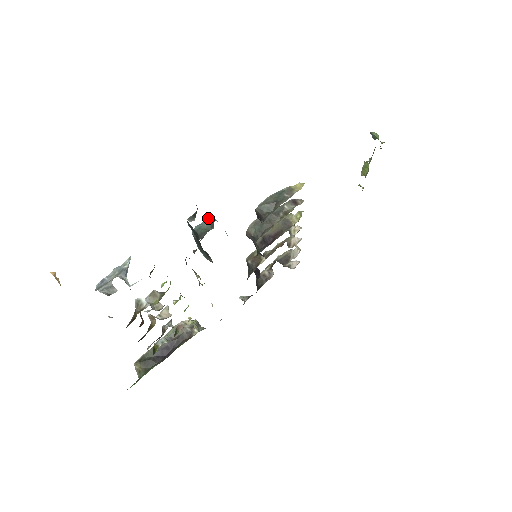
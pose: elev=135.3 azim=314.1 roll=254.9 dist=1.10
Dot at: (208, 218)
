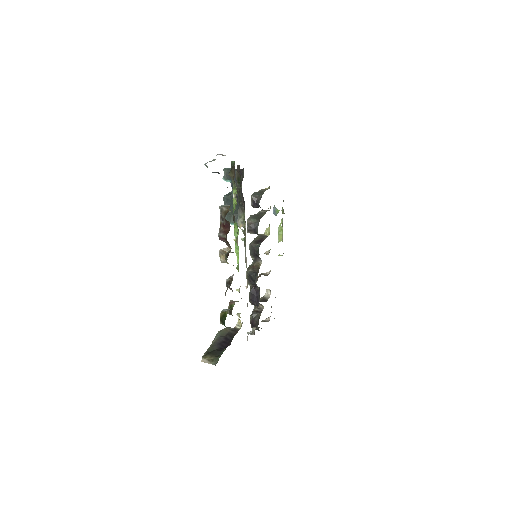
Dot at: occluded
